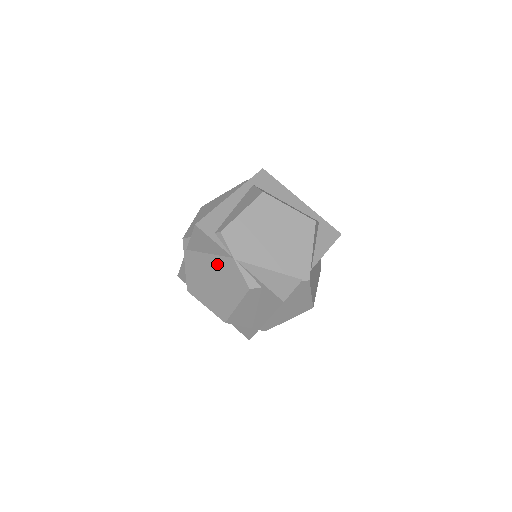
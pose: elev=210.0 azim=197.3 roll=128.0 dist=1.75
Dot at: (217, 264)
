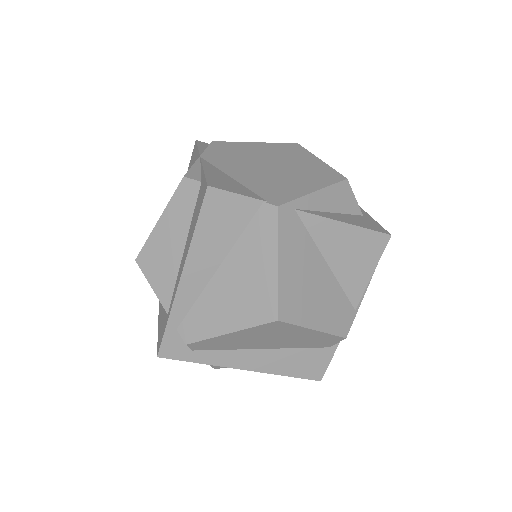
Dot at: occluded
